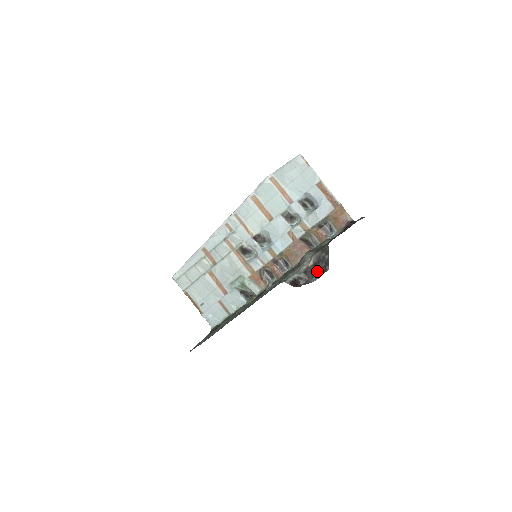
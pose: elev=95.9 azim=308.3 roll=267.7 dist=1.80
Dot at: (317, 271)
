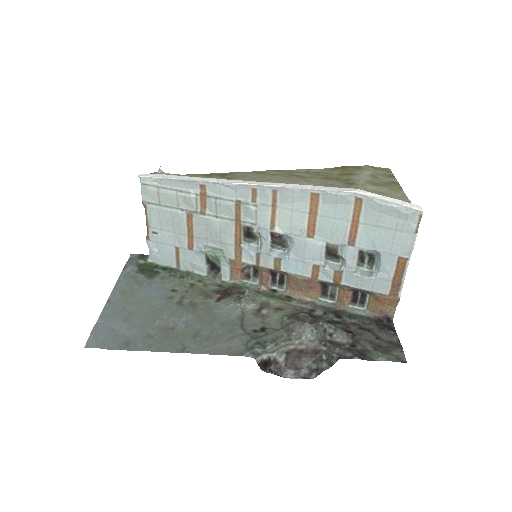
Dot at: (301, 365)
